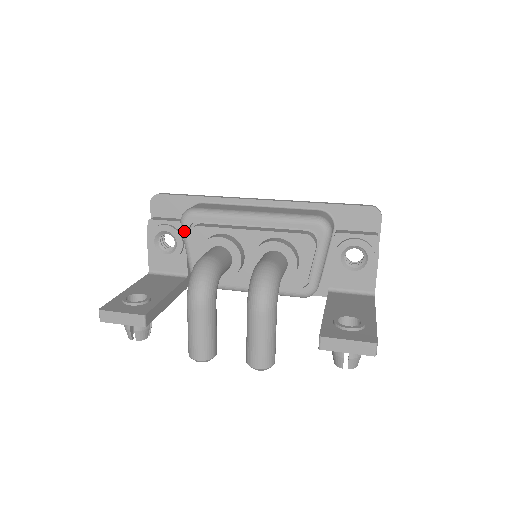
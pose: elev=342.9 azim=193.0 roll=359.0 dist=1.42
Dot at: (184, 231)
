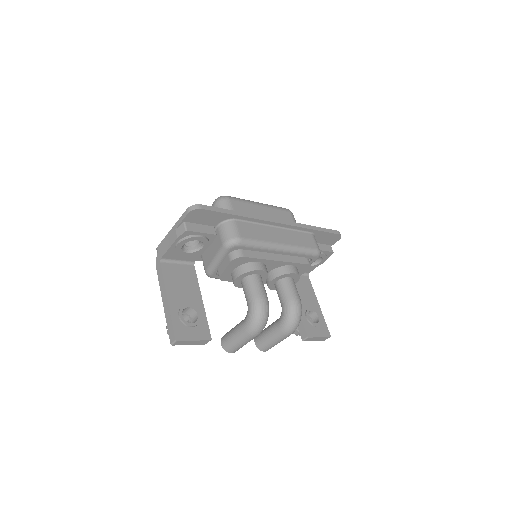
Dot at: (225, 253)
